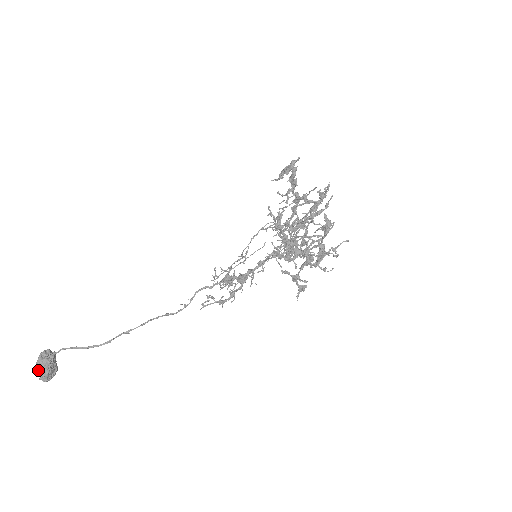
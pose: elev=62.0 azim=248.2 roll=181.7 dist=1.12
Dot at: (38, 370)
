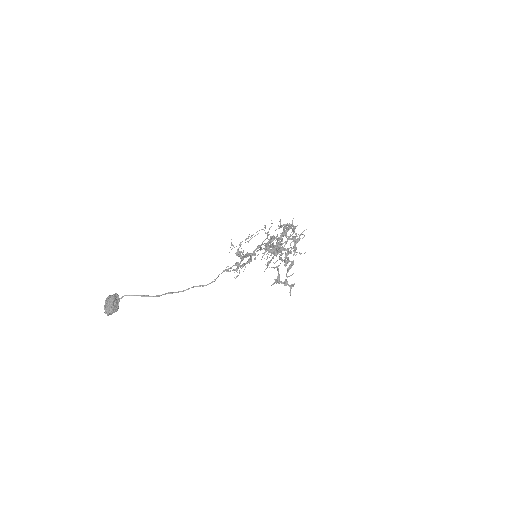
Dot at: (106, 301)
